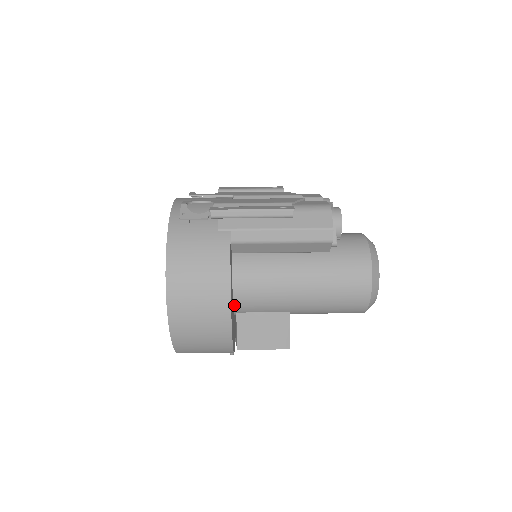
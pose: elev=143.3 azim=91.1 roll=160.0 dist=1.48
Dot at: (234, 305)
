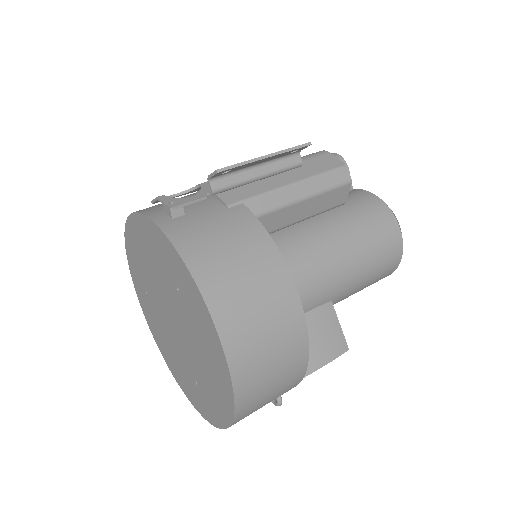
Dot at: occluded
